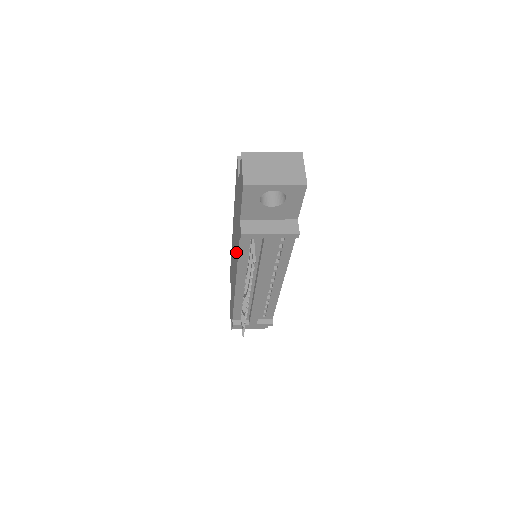
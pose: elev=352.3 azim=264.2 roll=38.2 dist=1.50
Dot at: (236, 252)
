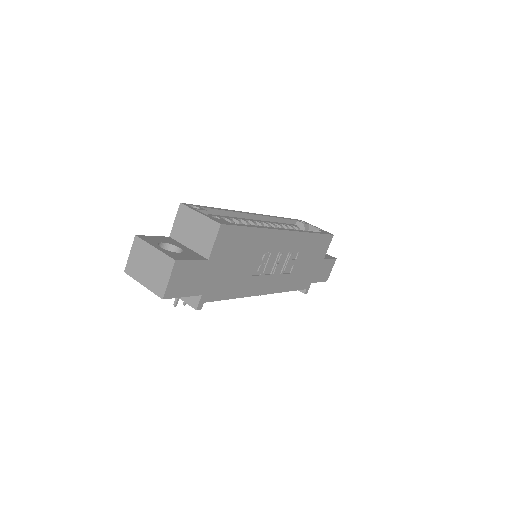
Dot at: occluded
